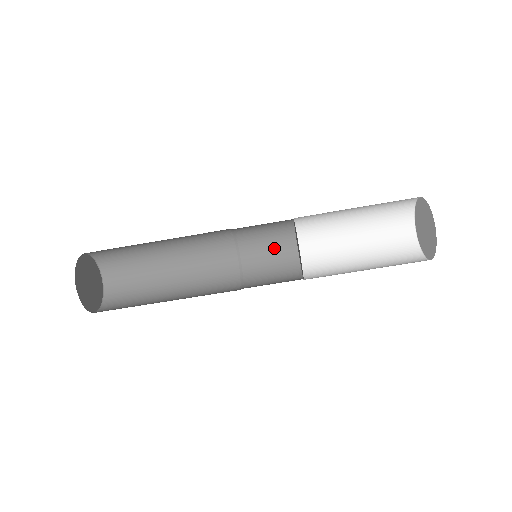
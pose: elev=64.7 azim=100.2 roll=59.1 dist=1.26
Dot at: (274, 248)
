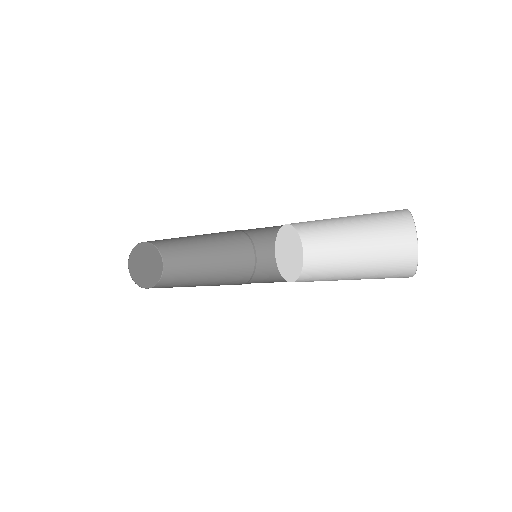
Dot at: (265, 227)
